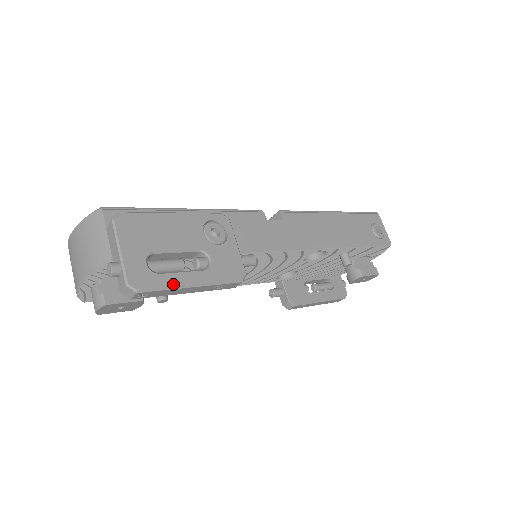
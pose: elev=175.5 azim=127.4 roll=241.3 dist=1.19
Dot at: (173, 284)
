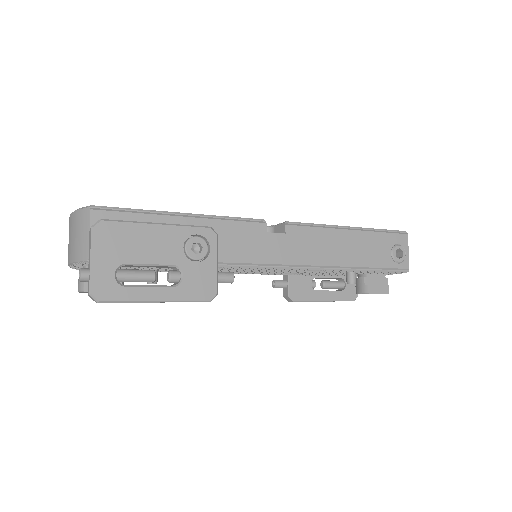
Dot at: (136, 298)
